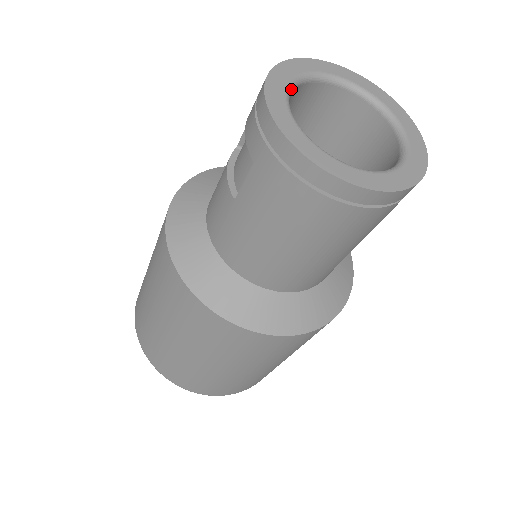
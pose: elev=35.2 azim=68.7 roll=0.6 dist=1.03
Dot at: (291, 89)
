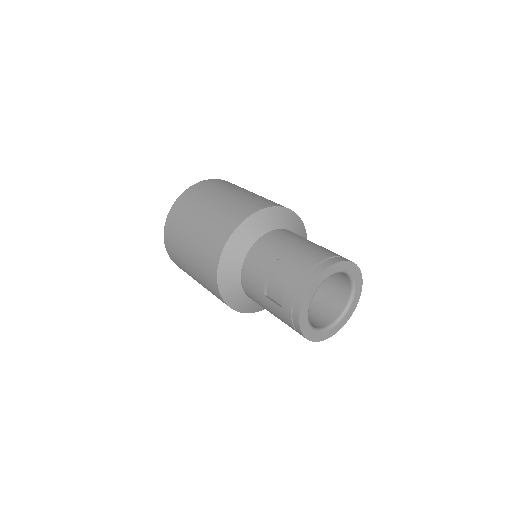
Dot at: (316, 290)
